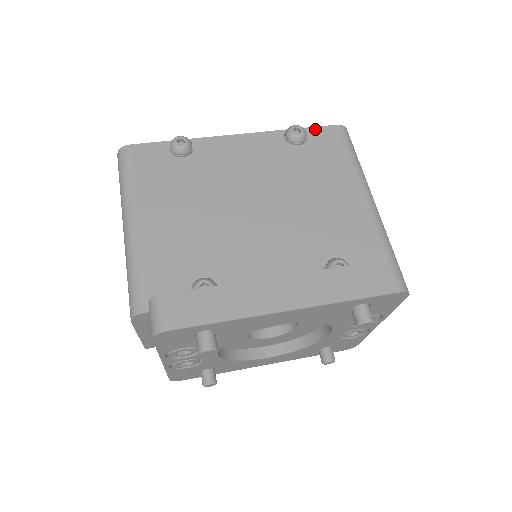
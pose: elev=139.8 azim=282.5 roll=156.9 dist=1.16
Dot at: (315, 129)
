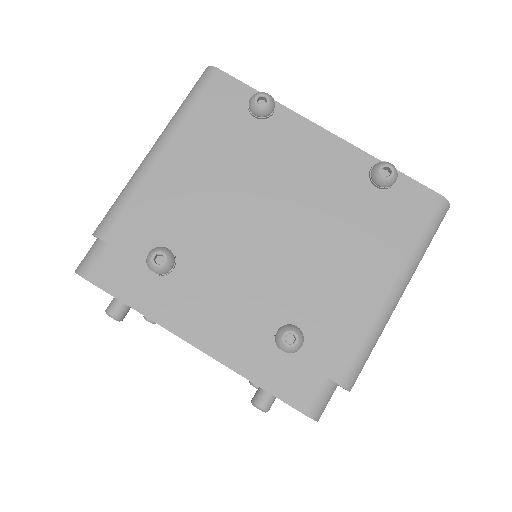
Dot at: (412, 182)
